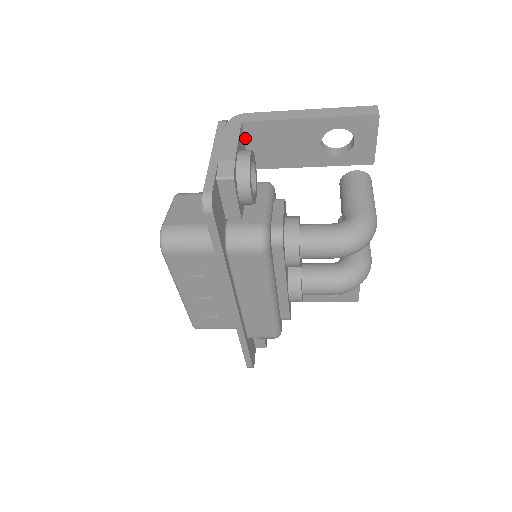
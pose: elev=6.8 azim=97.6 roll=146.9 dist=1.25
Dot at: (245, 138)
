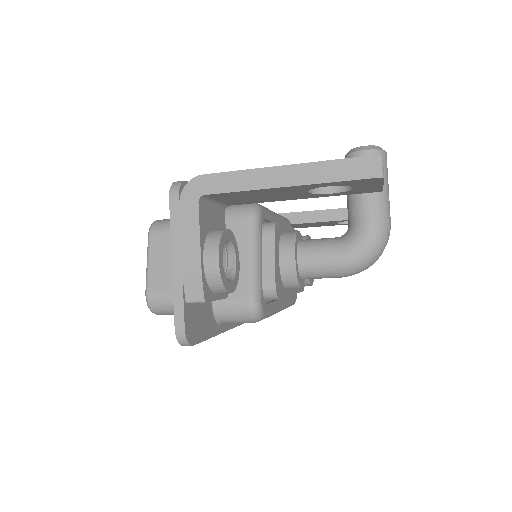
Dot at: (209, 200)
